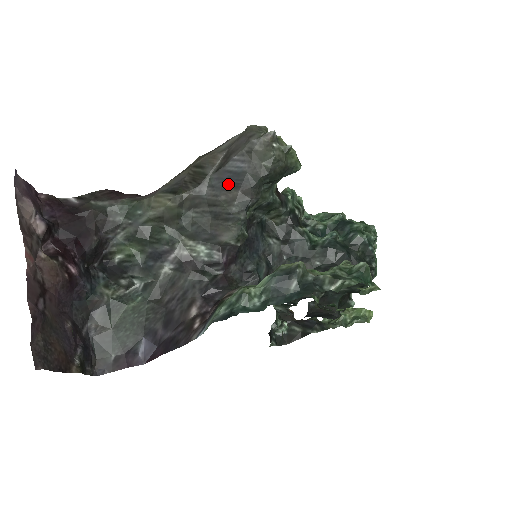
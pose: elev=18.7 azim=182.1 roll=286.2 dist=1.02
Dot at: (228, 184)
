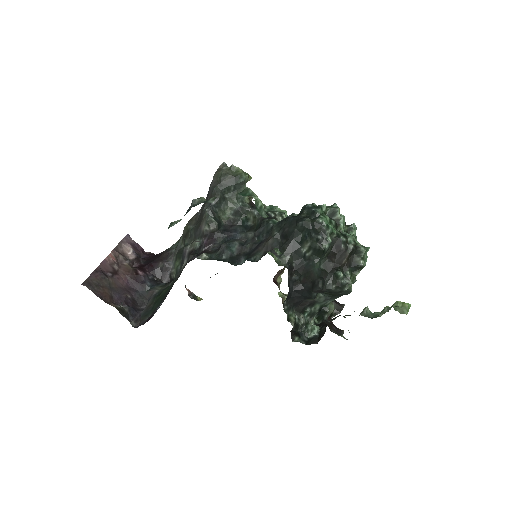
Dot at: occluded
